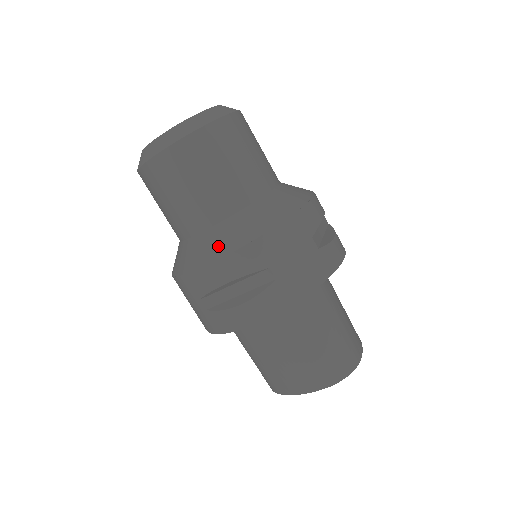
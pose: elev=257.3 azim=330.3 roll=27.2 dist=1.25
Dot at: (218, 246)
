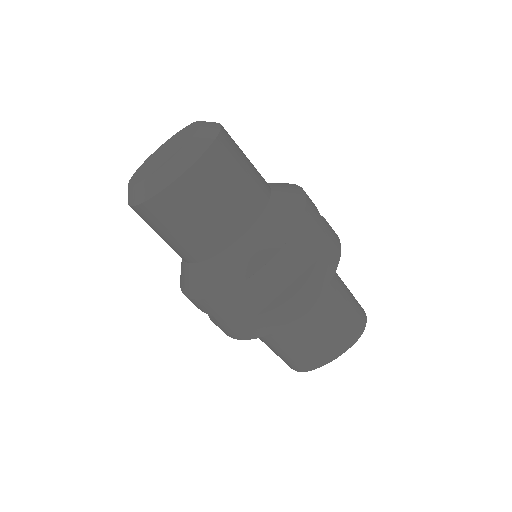
Dot at: (263, 248)
